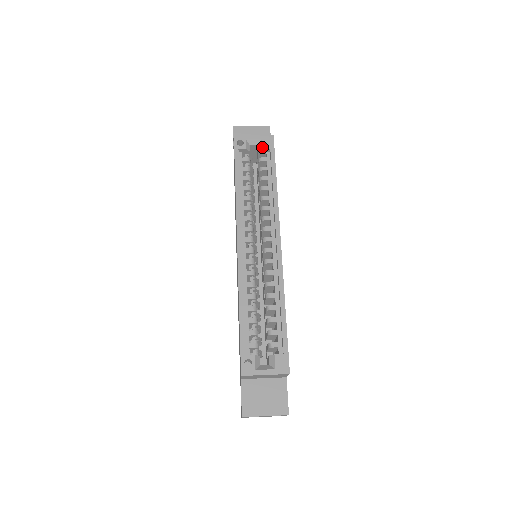
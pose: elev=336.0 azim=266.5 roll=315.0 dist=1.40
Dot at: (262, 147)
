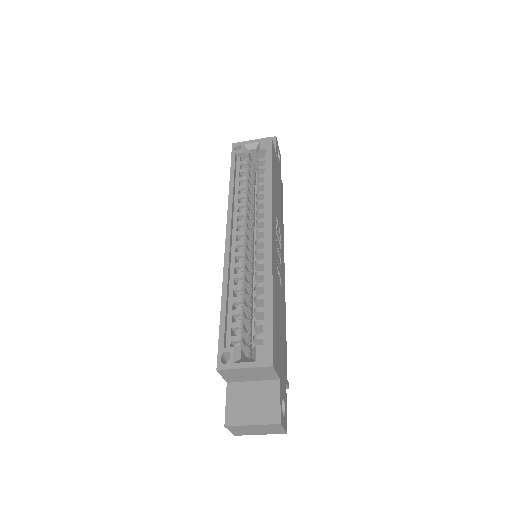
Dot at: (259, 148)
